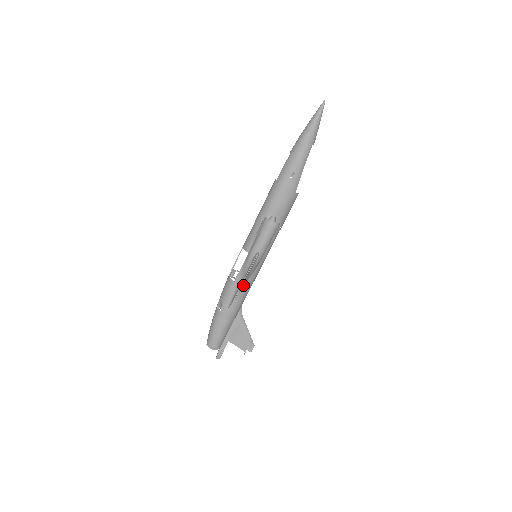
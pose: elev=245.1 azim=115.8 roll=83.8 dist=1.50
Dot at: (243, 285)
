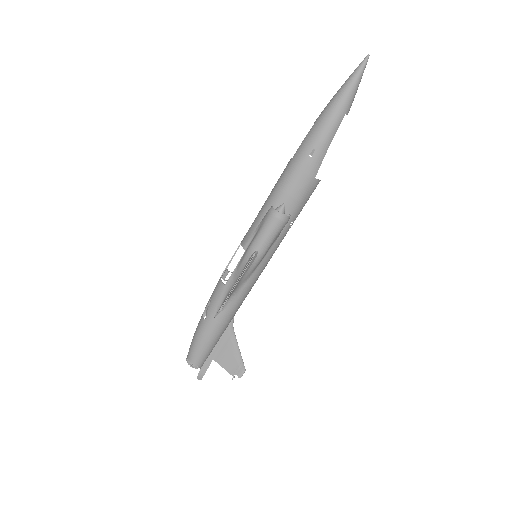
Dot at: (235, 291)
